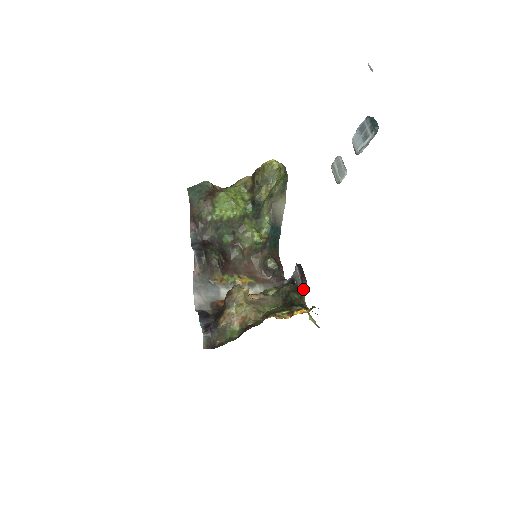
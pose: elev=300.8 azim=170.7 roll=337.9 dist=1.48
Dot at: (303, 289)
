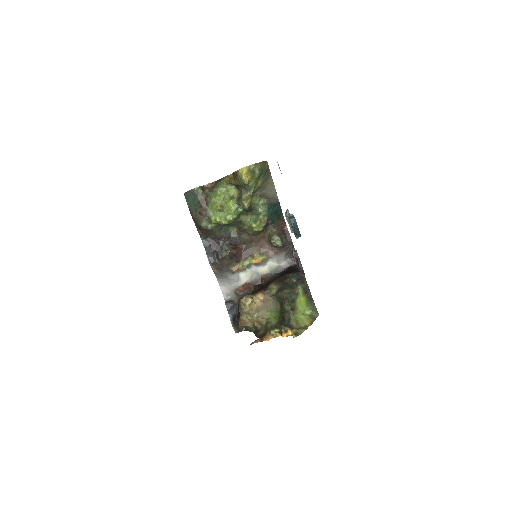
Dot at: occluded
